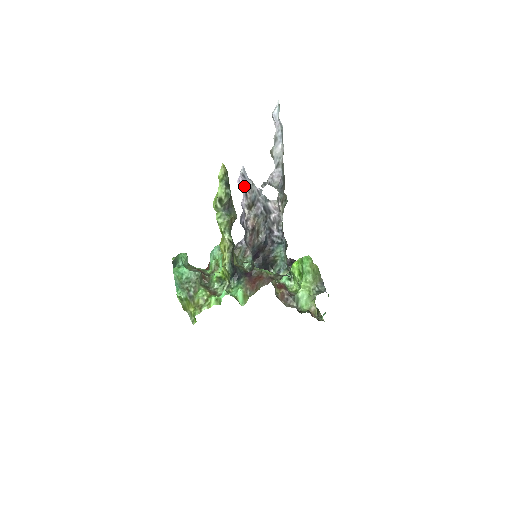
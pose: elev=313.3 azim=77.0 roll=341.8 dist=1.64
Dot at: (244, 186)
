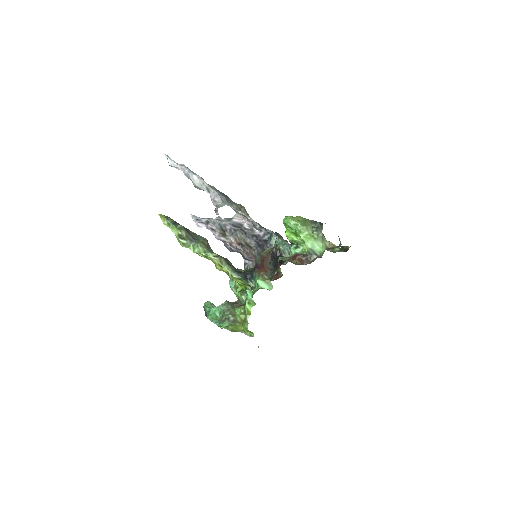
Dot at: (205, 226)
